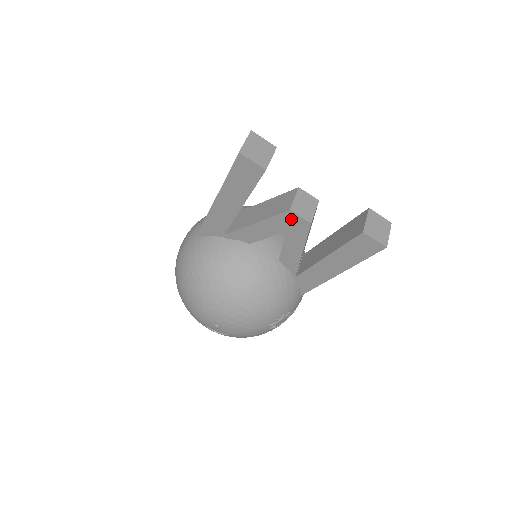
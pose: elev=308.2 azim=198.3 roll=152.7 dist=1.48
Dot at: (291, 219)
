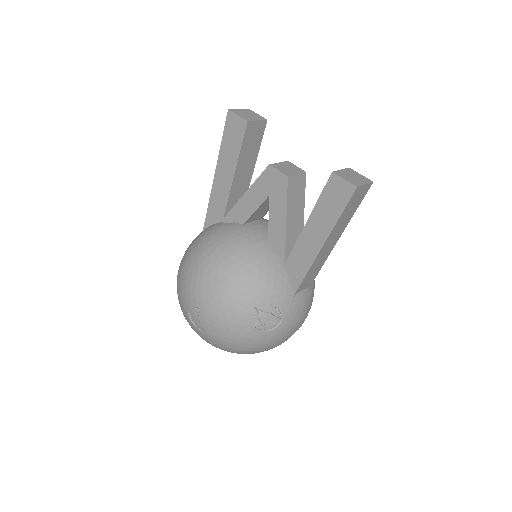
Dot at: (272, 176)
